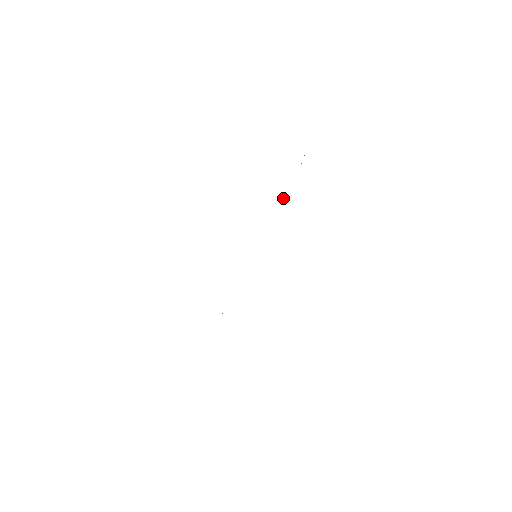
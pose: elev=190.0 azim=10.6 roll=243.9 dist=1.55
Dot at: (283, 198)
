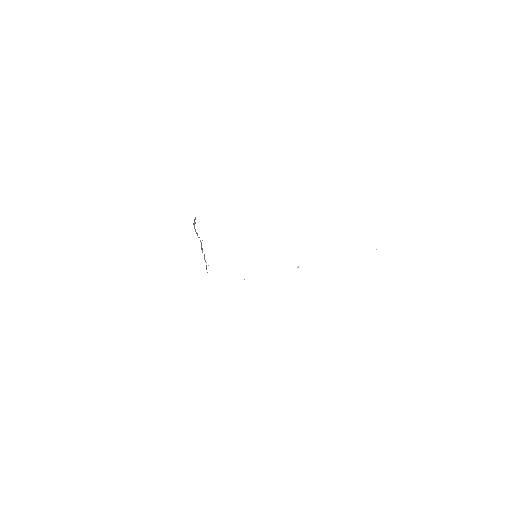
Dot at: occluded
